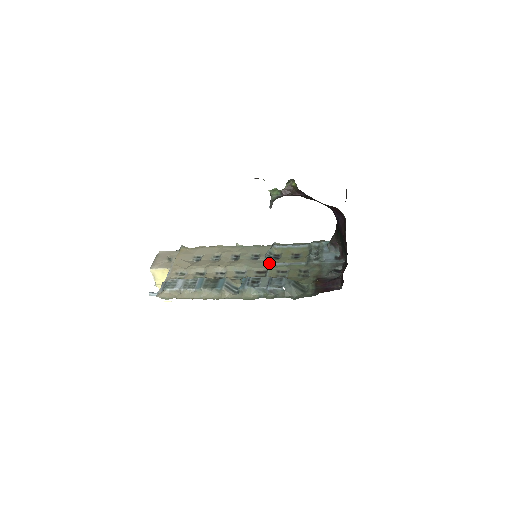
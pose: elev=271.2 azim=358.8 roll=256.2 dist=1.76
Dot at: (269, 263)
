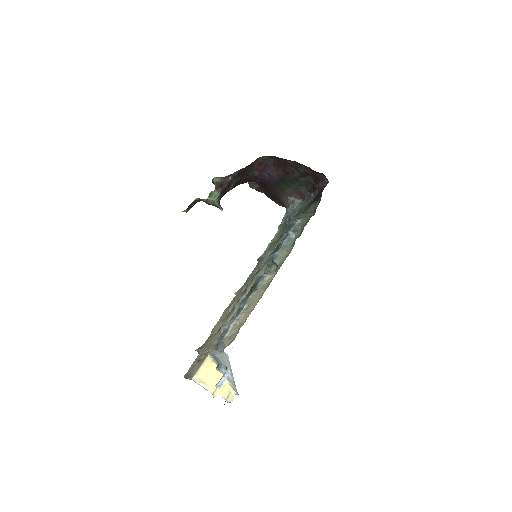
Dot at: (270, 252)
